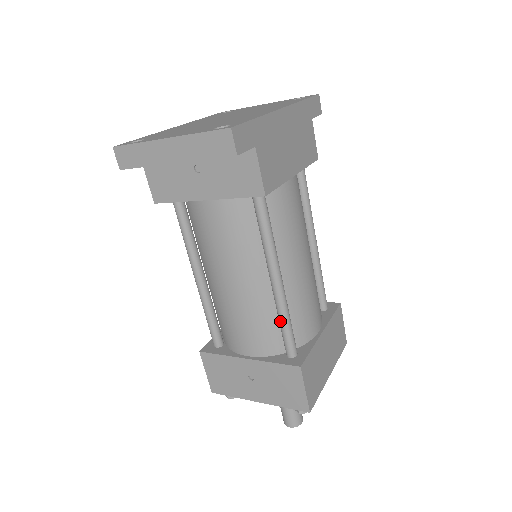
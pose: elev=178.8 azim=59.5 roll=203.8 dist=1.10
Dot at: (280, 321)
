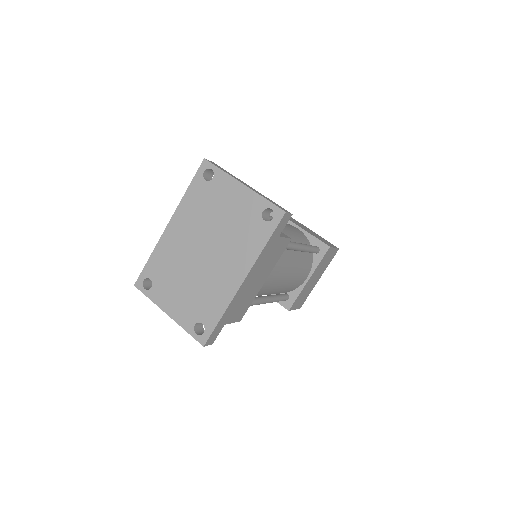
Dot at: occluded
